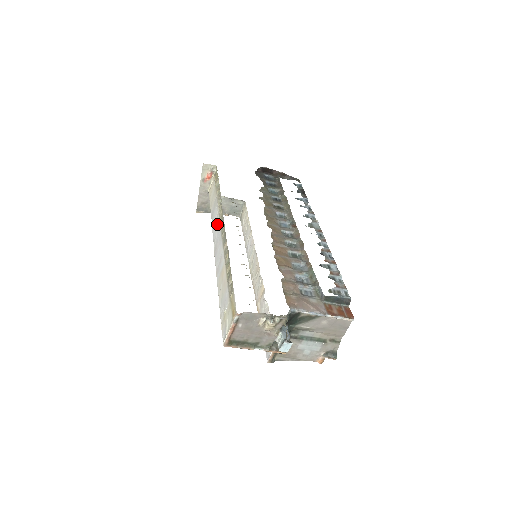
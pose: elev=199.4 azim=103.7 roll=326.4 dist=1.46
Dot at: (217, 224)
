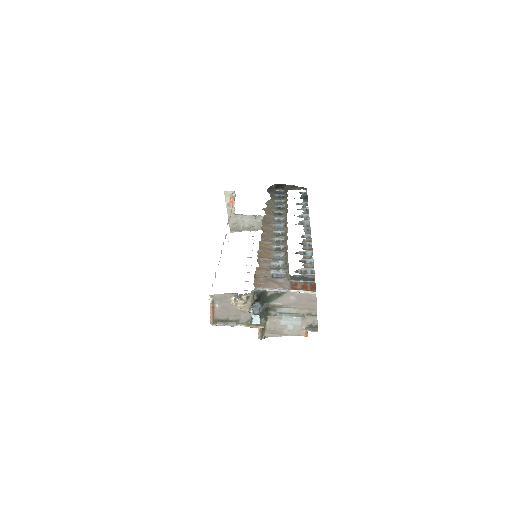
Dot at: occluded
